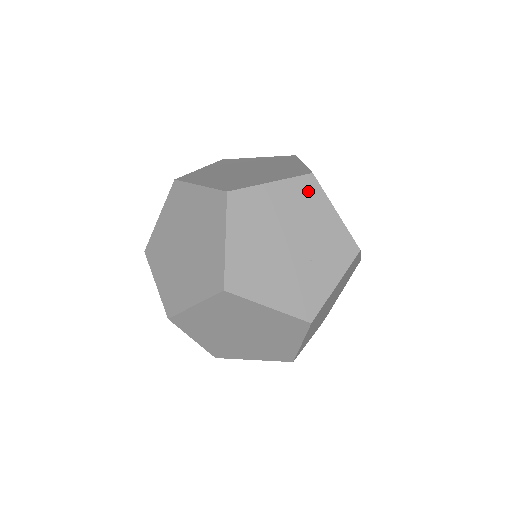
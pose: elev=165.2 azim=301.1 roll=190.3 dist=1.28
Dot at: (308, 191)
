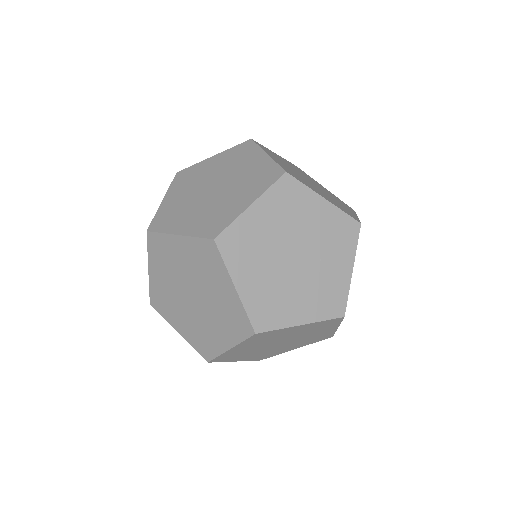
Dot at: (289, 193)
